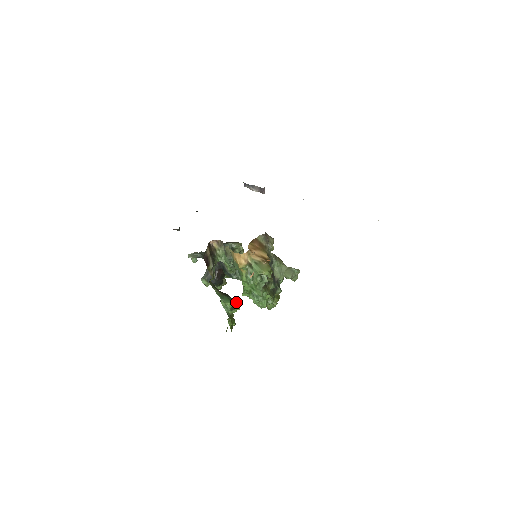
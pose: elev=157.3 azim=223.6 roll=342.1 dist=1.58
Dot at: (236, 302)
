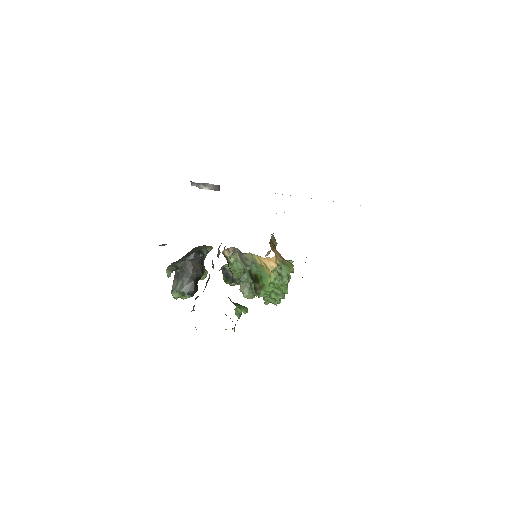
Dot at: (244, 306)
